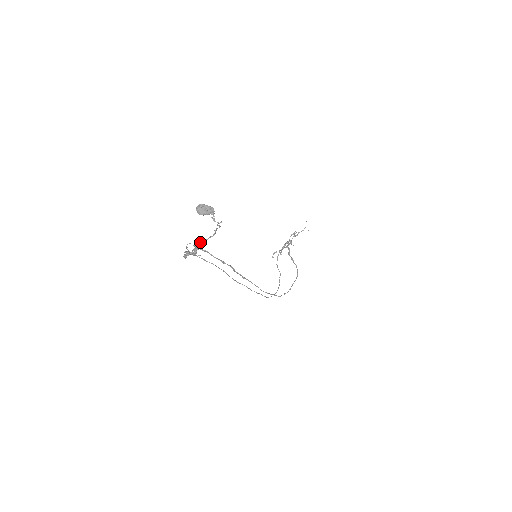
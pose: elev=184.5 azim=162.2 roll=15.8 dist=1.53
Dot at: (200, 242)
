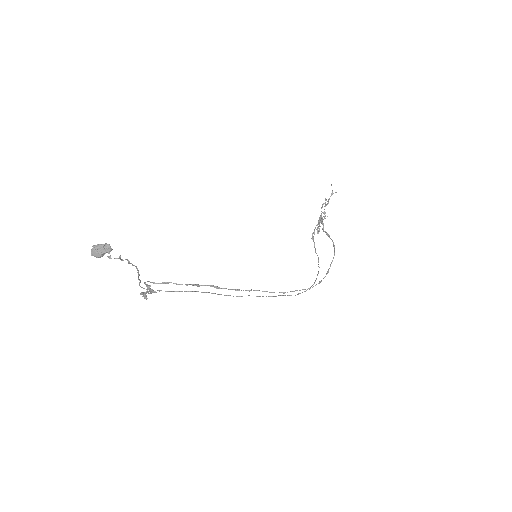
Dot at: (139, 280)
